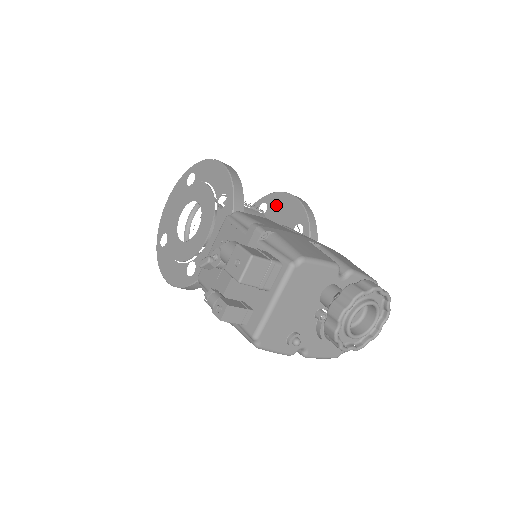
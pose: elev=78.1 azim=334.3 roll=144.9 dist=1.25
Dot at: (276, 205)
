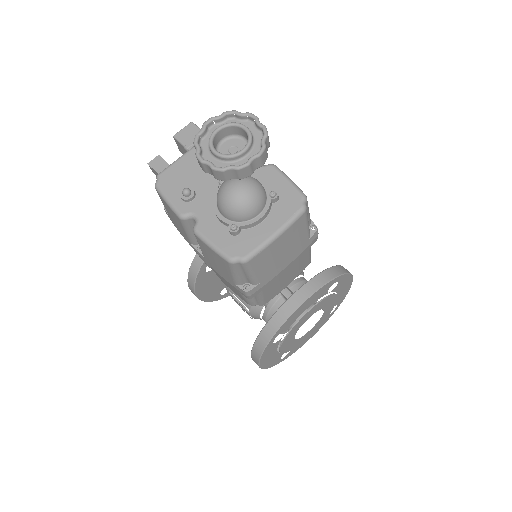
Dot at: occluded
